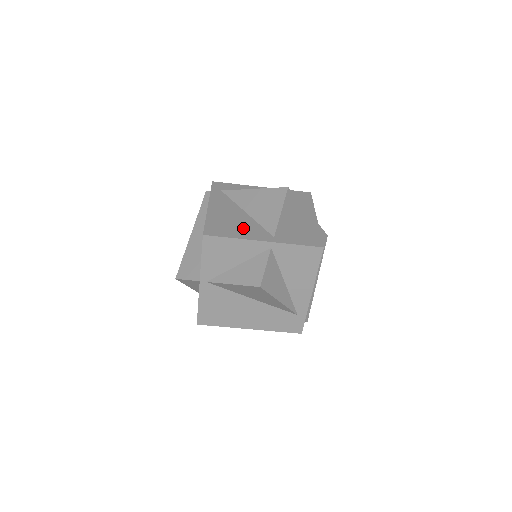
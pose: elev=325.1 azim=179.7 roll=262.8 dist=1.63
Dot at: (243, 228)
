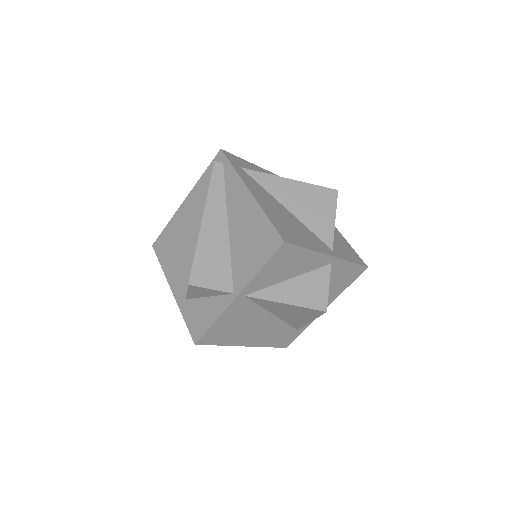
Dot at: (304, 234)
